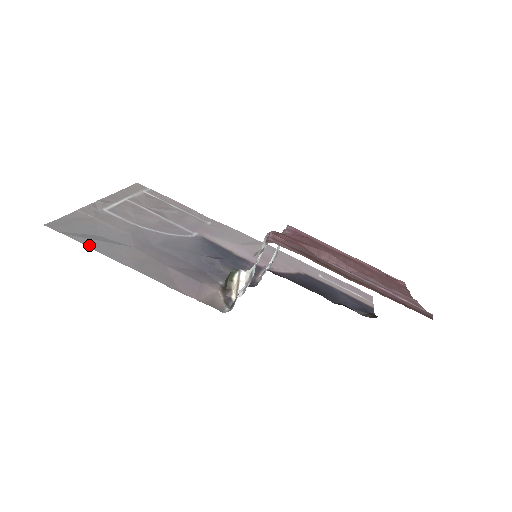
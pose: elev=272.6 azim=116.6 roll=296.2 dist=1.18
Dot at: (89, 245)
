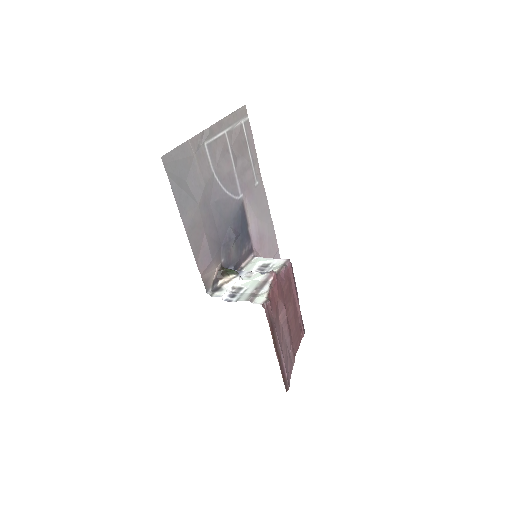
Dot at: (175, 194)
